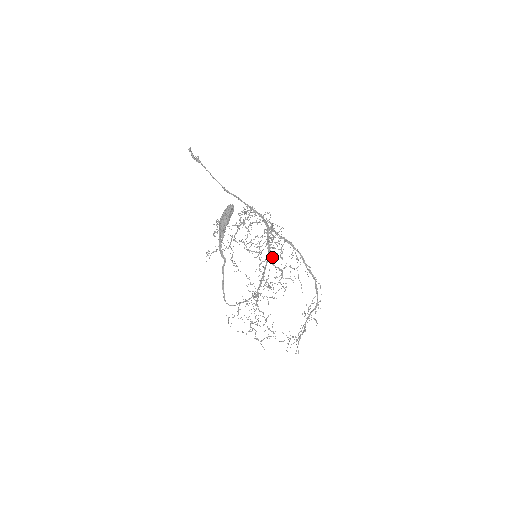
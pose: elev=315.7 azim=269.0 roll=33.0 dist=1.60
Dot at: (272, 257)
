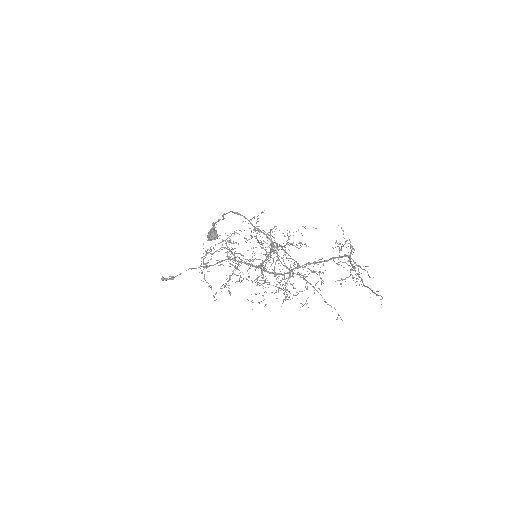
Dot at: occluded
